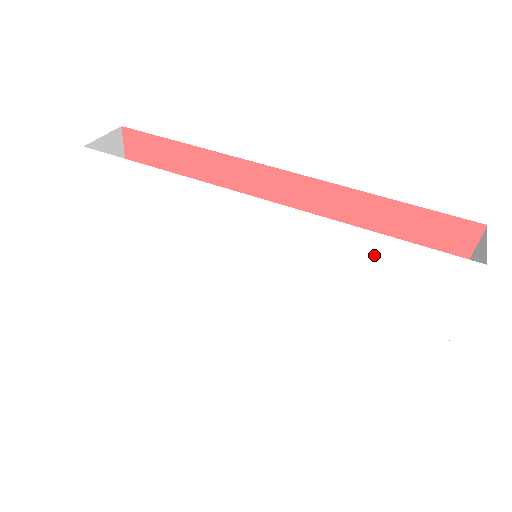
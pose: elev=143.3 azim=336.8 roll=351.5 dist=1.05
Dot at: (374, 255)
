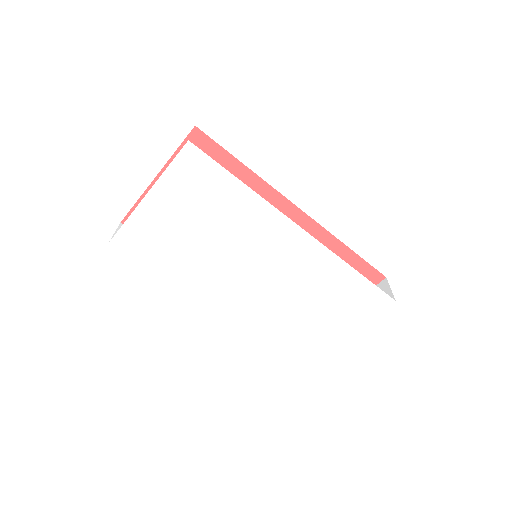
Dot at: (347, 281)
